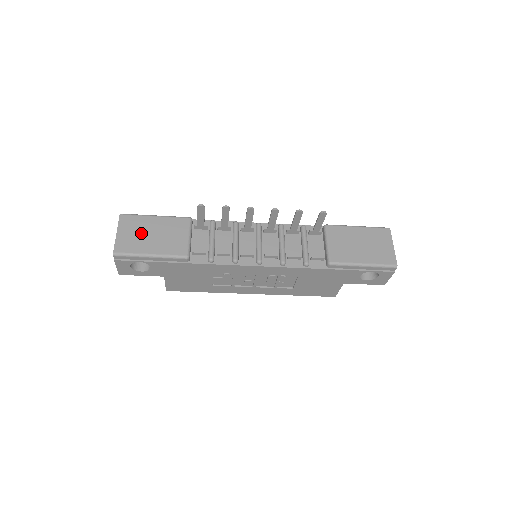
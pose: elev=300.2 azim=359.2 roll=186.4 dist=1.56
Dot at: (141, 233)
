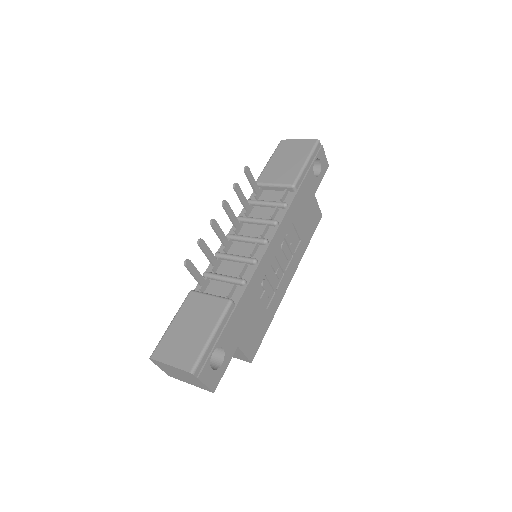
Dot at: (182, 340)
